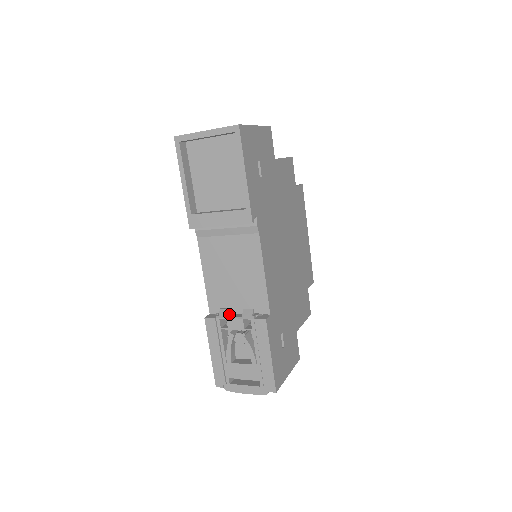
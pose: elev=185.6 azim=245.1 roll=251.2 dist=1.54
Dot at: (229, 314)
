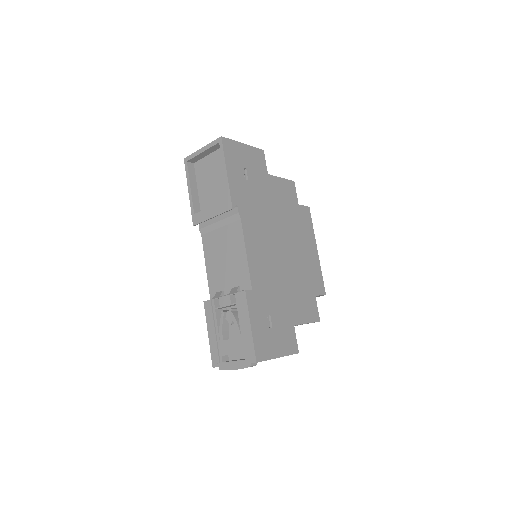
Dot at: (222, 295)
